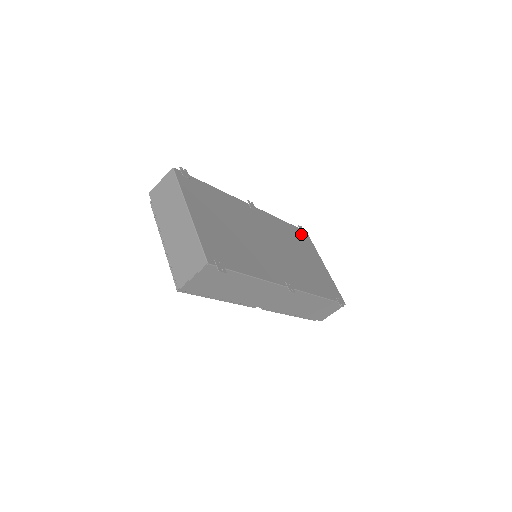
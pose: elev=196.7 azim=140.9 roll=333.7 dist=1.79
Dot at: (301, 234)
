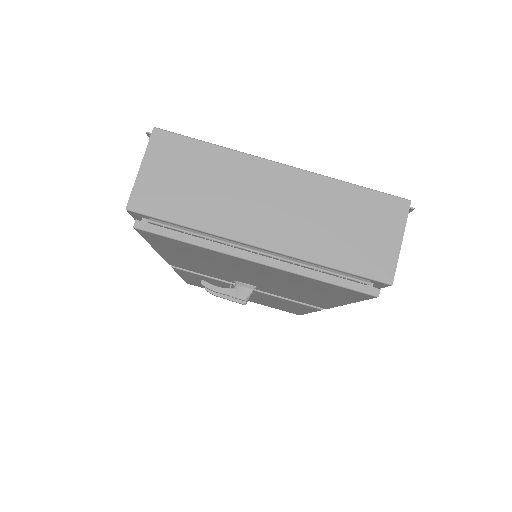
Dot at: occluded
